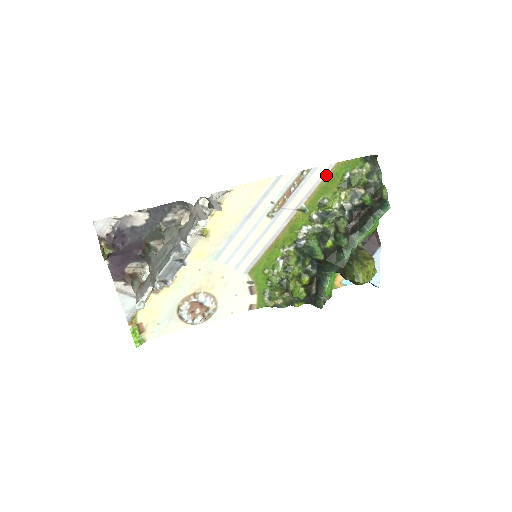
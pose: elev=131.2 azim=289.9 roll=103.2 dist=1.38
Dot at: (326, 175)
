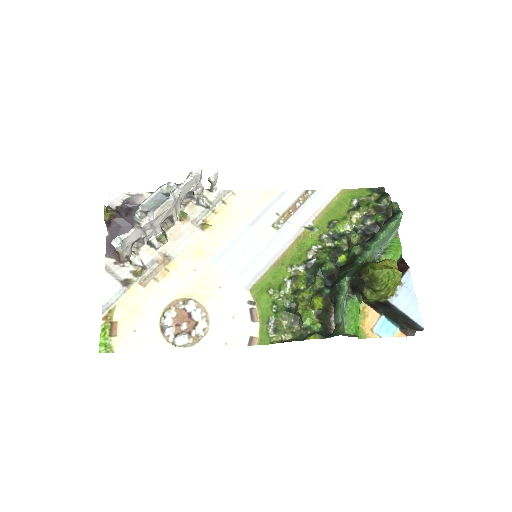
Dot at: (333, 199)
